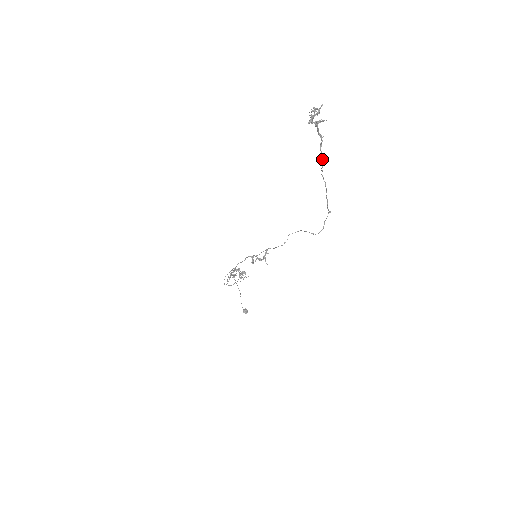
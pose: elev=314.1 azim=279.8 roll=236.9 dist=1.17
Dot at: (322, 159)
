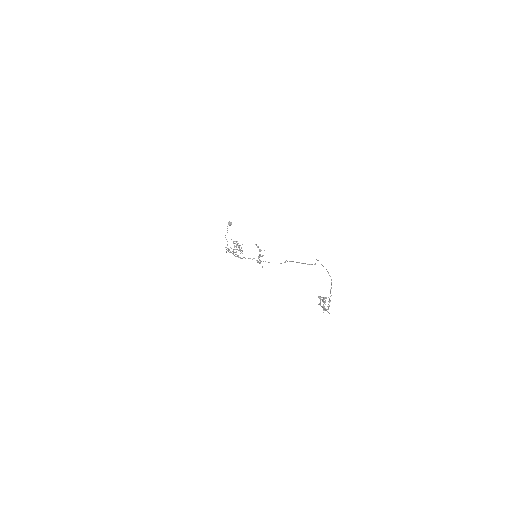
Dot at: occluded
